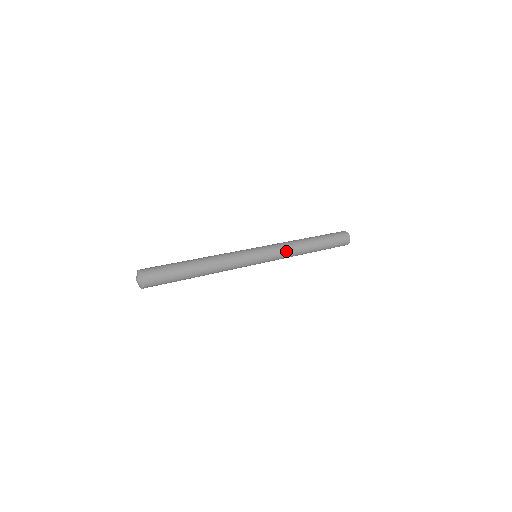
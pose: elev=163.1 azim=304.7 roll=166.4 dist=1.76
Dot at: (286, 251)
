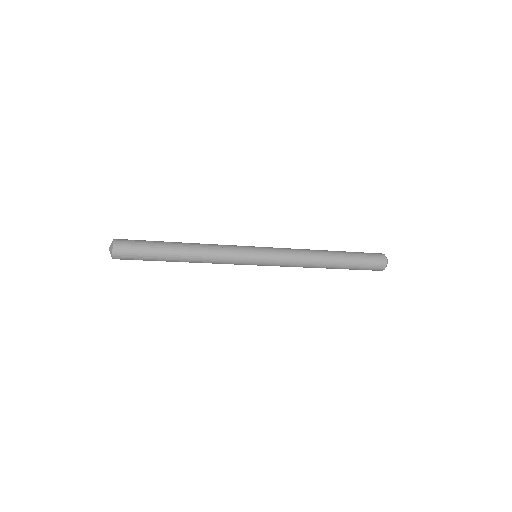
Dot at: (293, 258)
